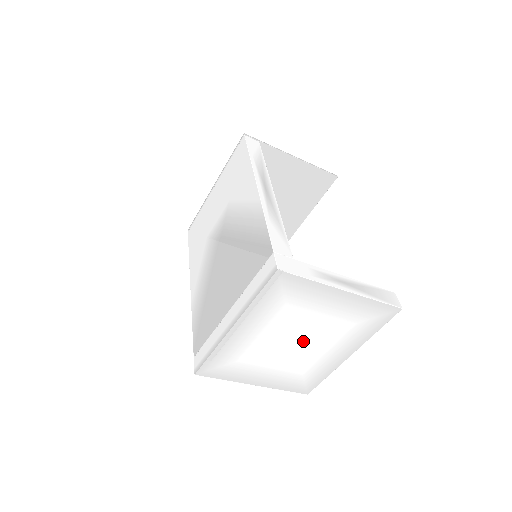
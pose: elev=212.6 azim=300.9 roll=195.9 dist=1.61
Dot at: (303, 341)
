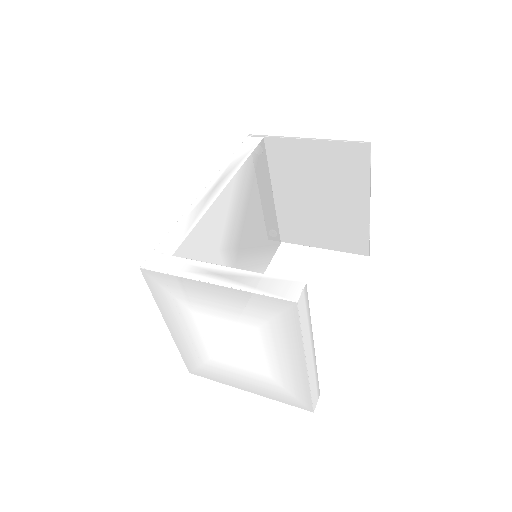
Dot at: (237, 343)
